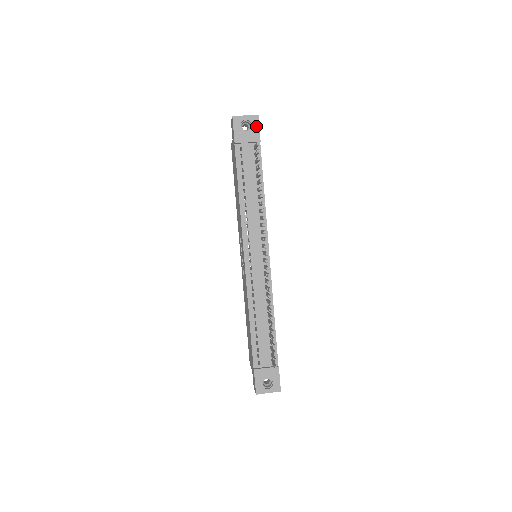
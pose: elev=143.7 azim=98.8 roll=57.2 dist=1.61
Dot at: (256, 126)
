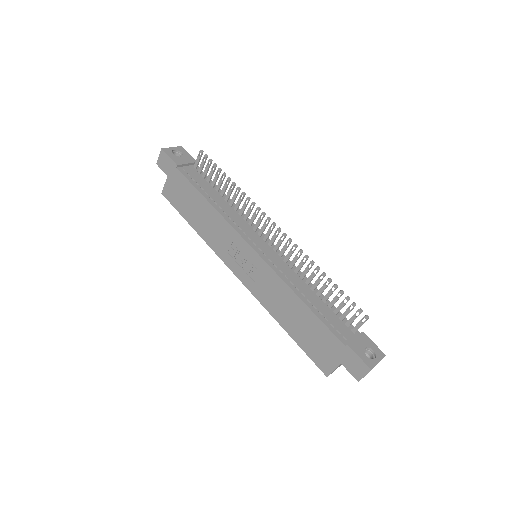
Dot at: (185, 153)
